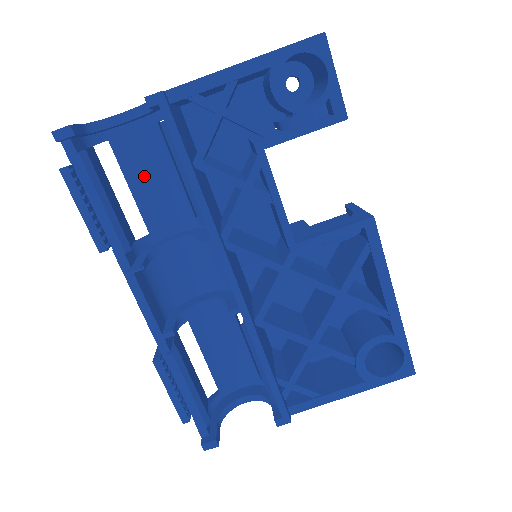
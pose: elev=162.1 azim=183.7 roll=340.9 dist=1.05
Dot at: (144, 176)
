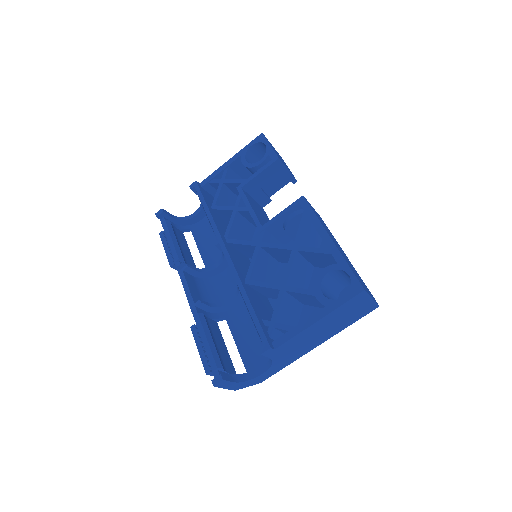
Dot at: (206, 242)
